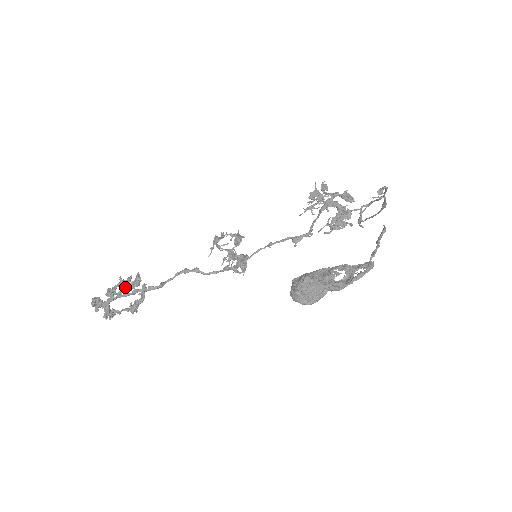
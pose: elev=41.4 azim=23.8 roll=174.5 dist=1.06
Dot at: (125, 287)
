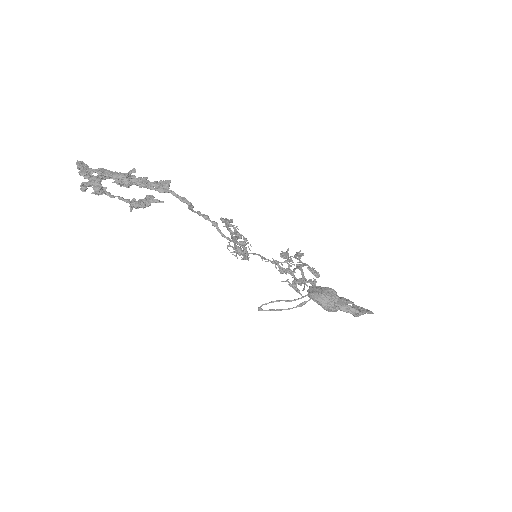
Dot at: (143, 180)
